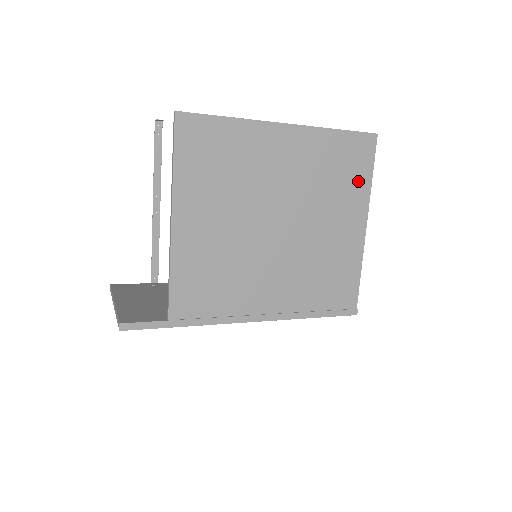
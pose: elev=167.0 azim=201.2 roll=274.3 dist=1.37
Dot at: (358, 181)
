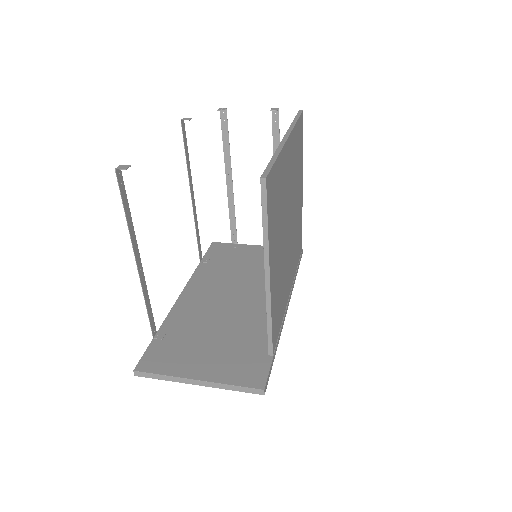
Dot at: (301, 156)
